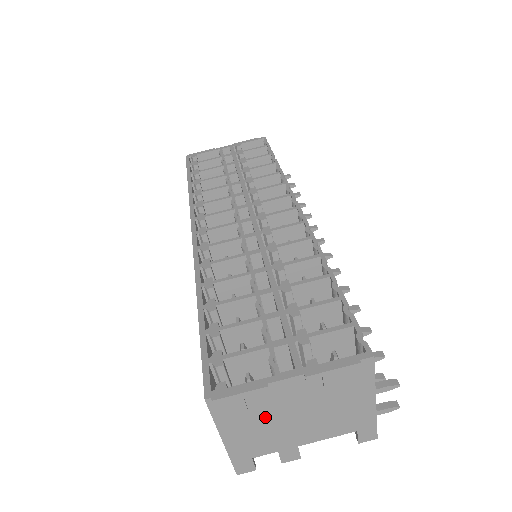
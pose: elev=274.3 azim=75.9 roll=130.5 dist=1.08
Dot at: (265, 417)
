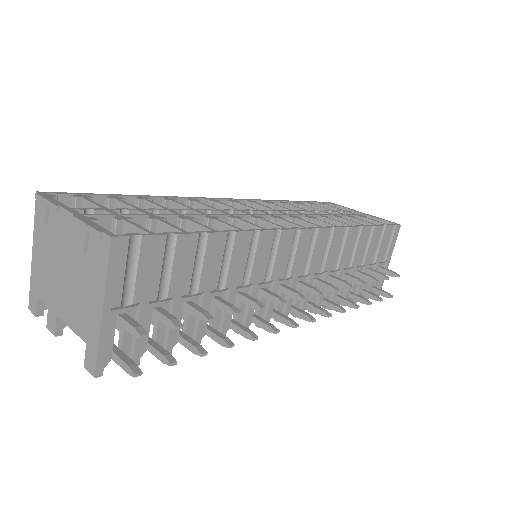
Dot at: (52, 249)
